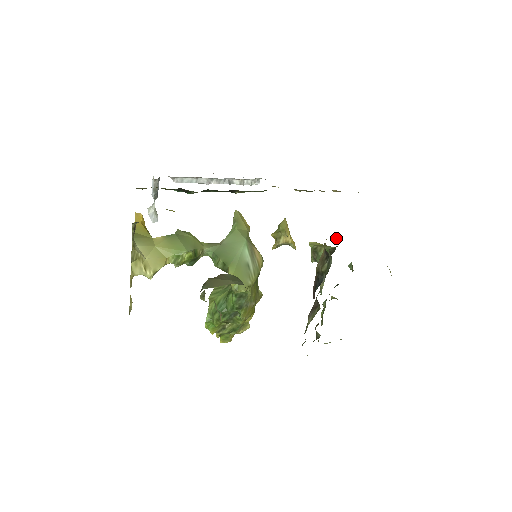
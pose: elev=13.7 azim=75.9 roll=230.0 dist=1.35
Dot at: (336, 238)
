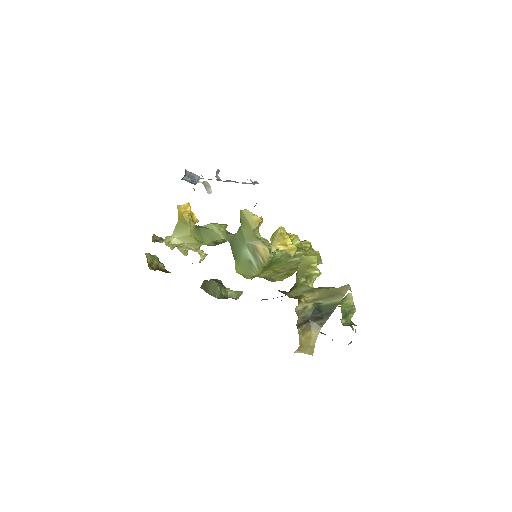
Dot at: occluded
